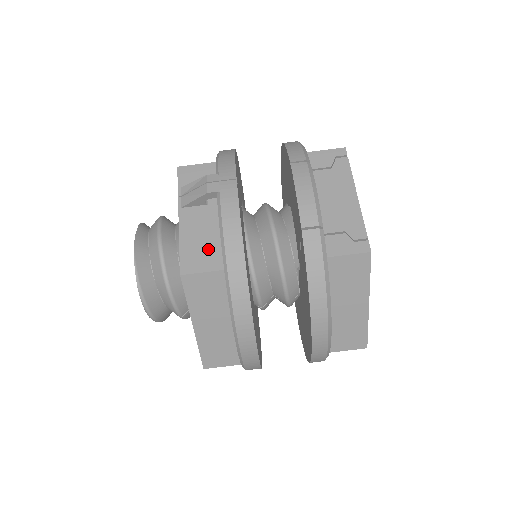
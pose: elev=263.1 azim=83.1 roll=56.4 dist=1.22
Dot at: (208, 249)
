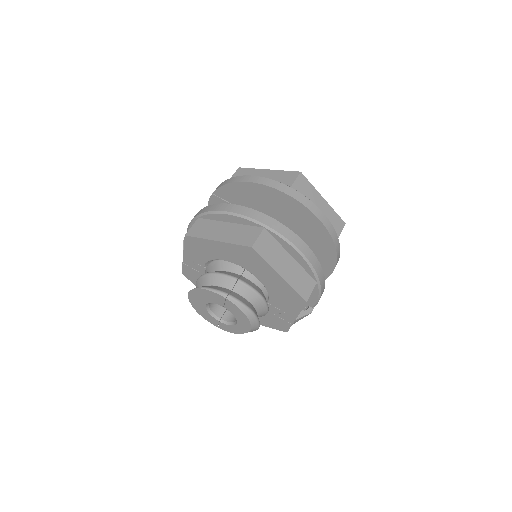
Dot at: occluded
